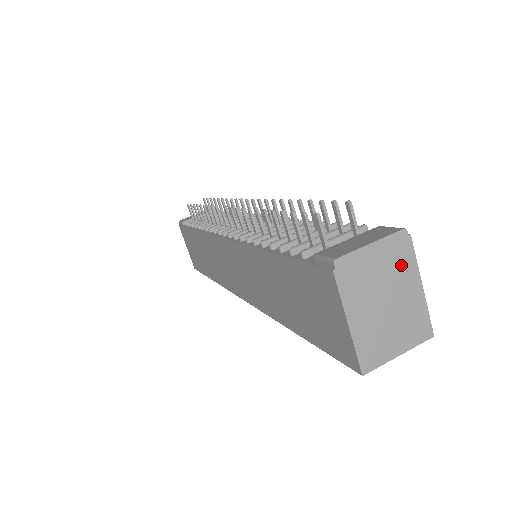
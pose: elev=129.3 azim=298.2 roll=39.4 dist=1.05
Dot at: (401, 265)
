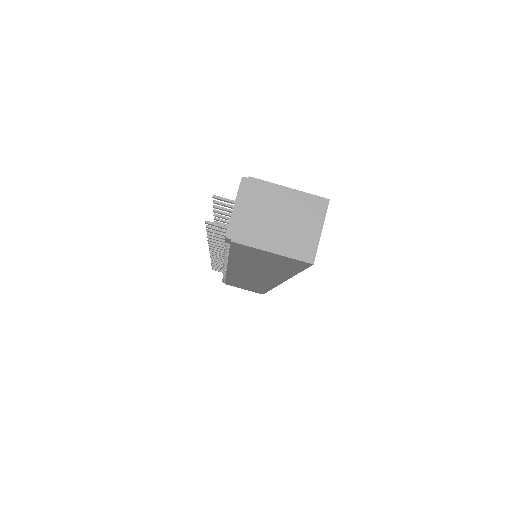
Dot at: (263, 194)
